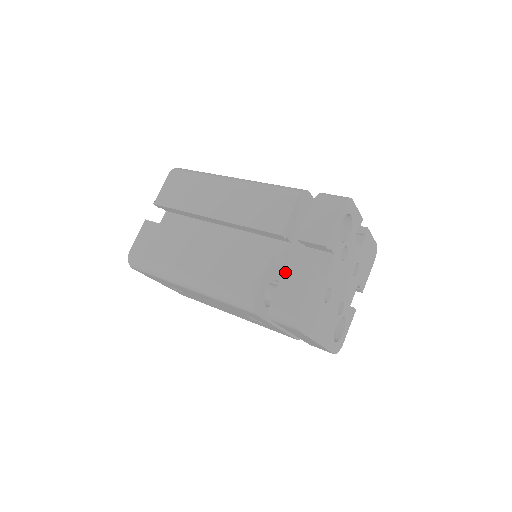
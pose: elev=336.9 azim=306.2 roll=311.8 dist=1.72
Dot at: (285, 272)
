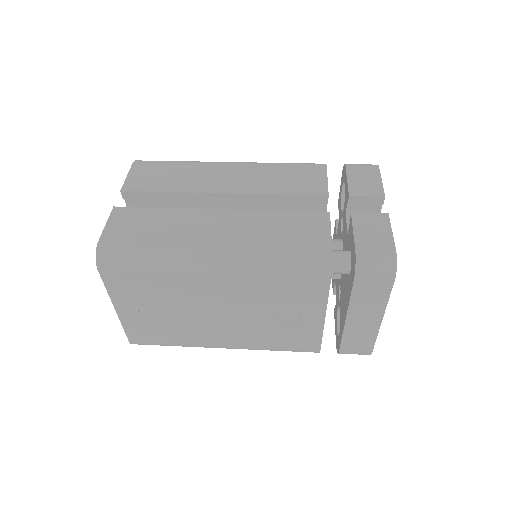
Dot at: (355, 223)
